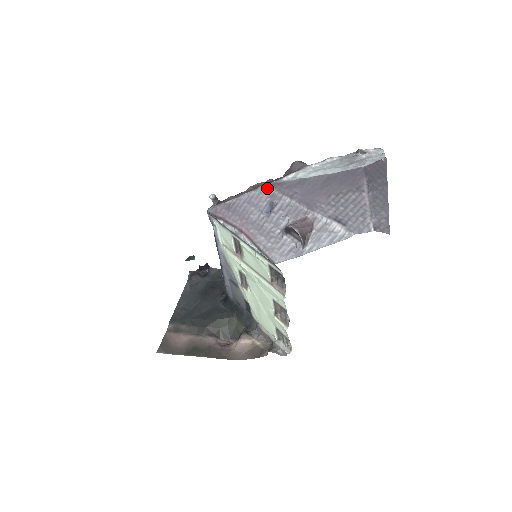
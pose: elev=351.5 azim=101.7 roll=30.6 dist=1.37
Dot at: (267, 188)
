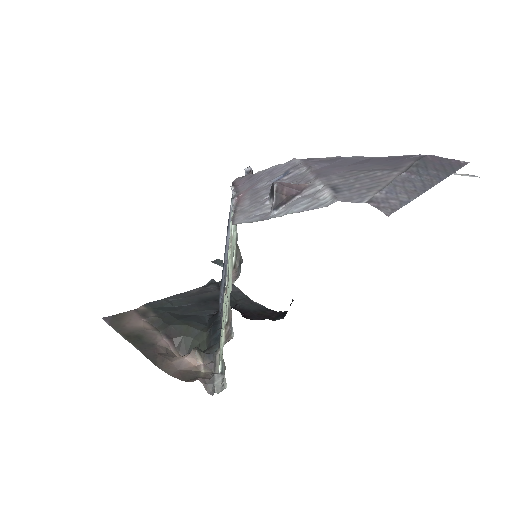
Dot at: (296, 160)
